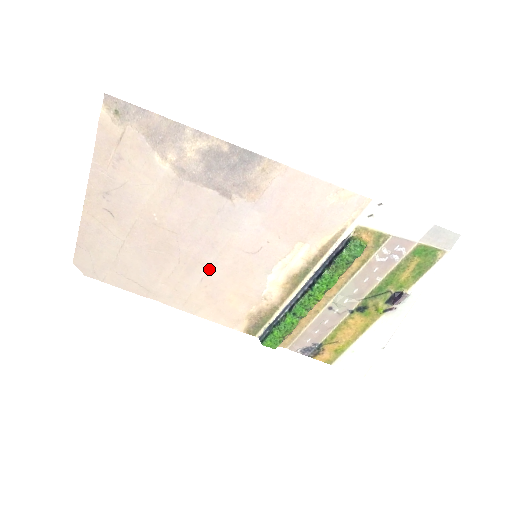
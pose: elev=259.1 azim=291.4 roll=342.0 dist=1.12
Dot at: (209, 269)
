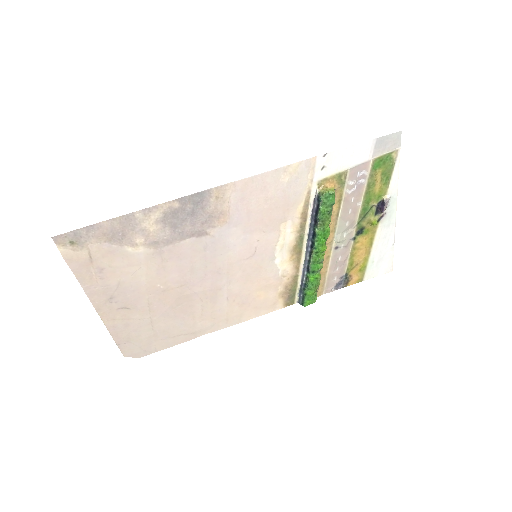
Dot at: (227, 289)
